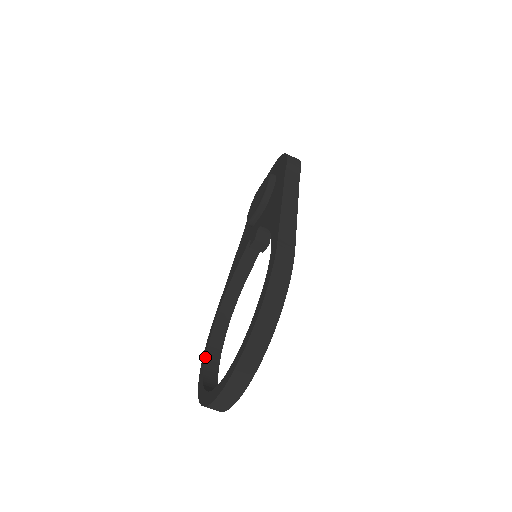
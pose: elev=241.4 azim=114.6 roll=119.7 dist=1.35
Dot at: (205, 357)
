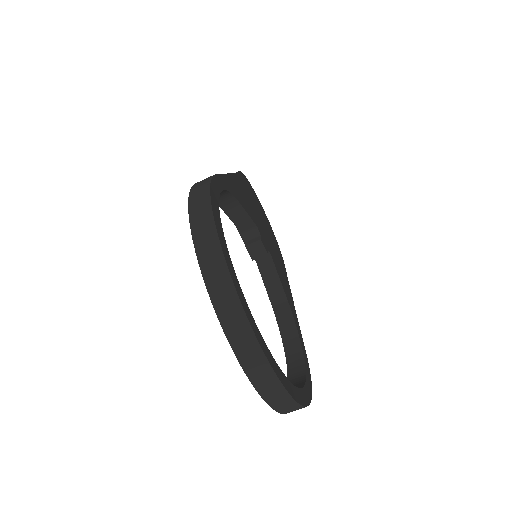
Dot at: occluded
